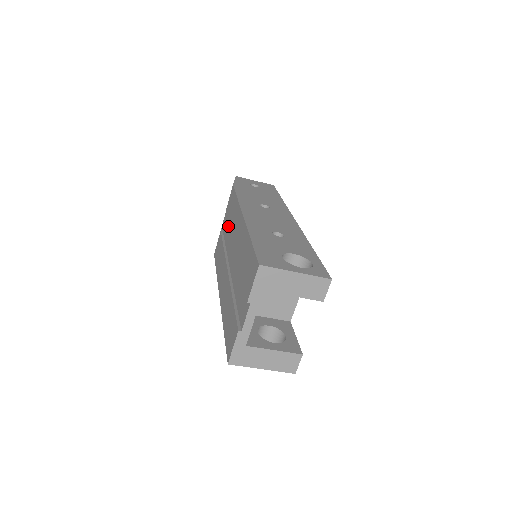
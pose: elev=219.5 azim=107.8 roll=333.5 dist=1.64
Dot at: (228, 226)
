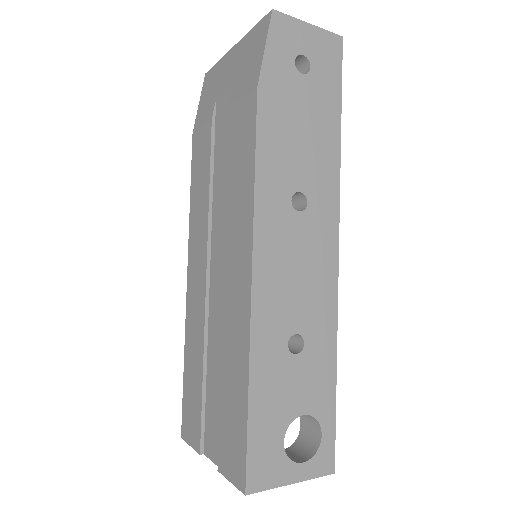
Dot at: (225, 161)
